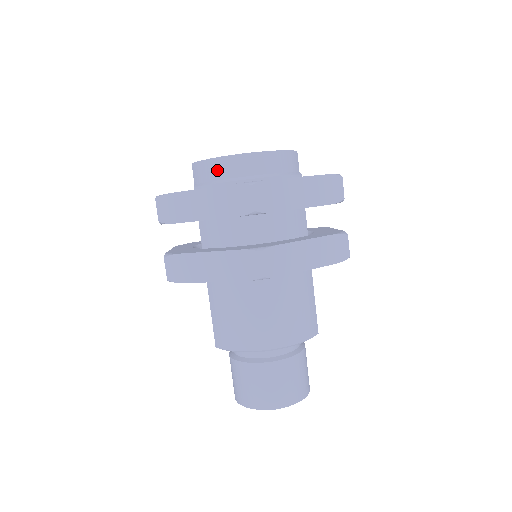
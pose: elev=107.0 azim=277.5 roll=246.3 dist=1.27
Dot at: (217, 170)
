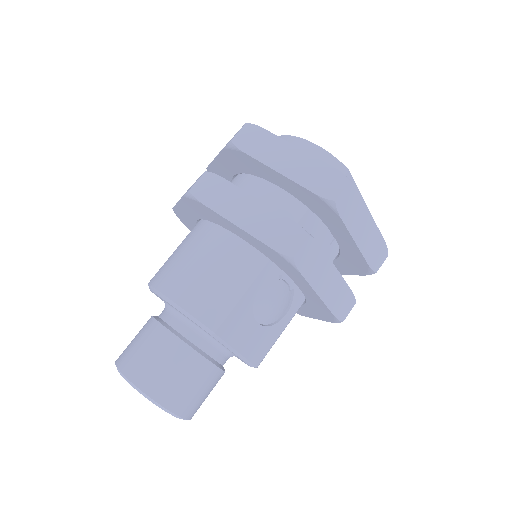
Dot at: occluded
